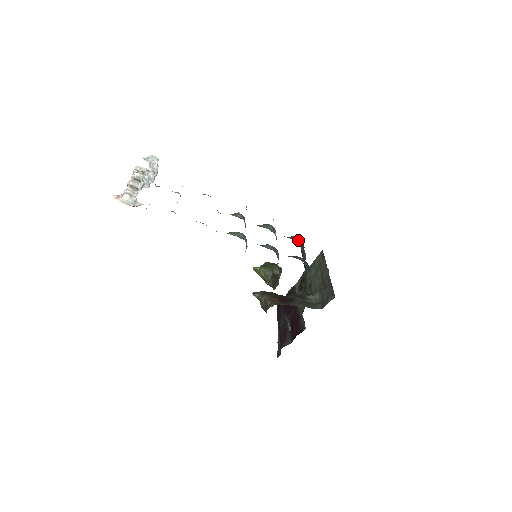
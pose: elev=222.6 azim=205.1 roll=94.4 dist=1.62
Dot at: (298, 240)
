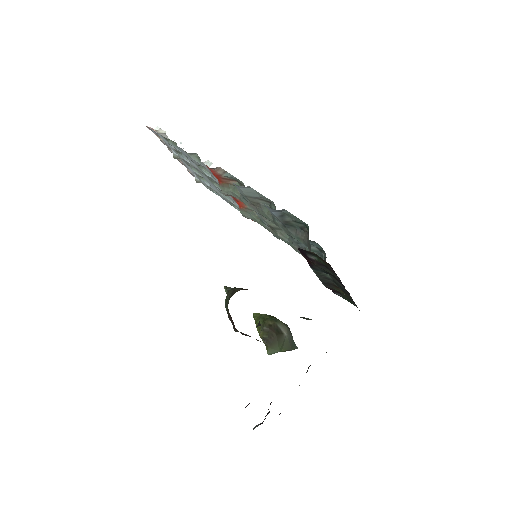
Dot at: occluded
